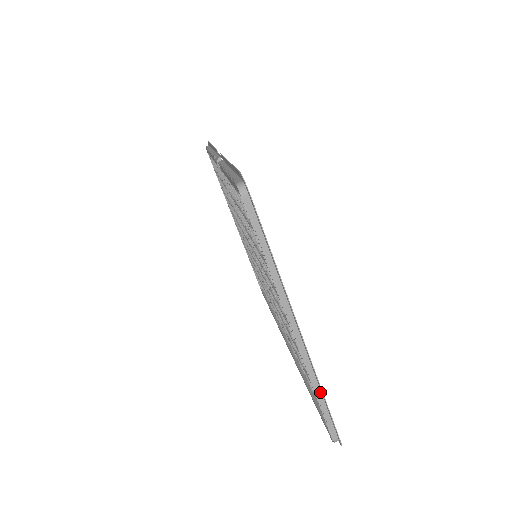
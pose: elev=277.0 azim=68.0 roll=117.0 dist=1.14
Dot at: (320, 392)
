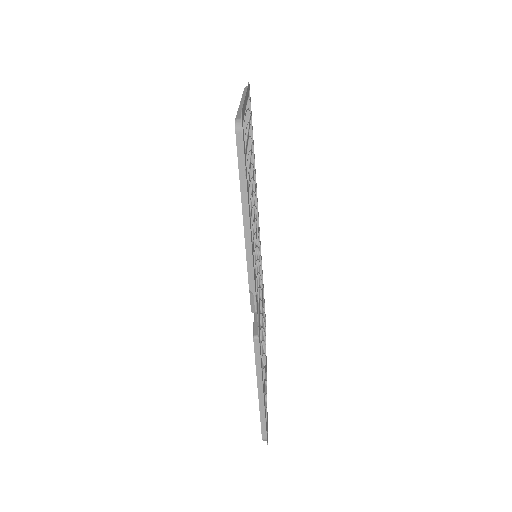
Dot at: occluded
